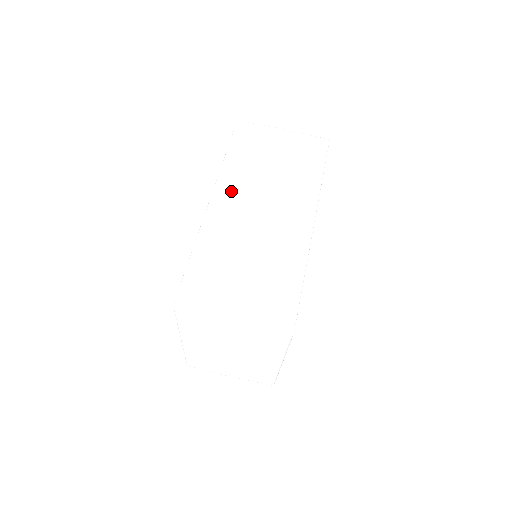
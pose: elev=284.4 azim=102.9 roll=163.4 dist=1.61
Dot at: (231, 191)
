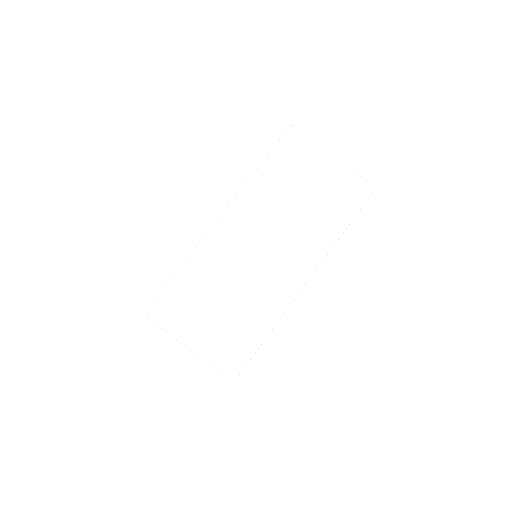
Dot at: (245, 214)
